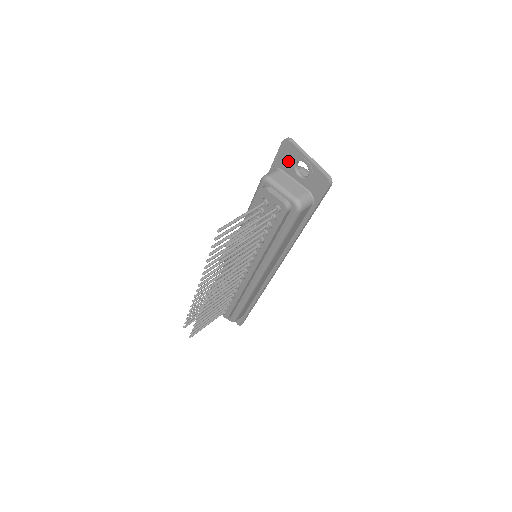
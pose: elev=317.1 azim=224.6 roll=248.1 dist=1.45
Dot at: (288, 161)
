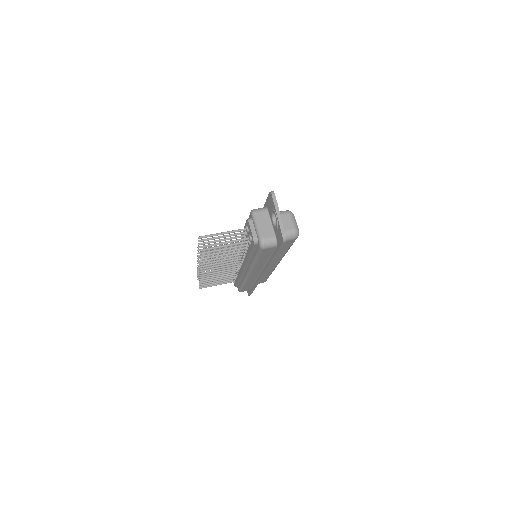
Dot at: (270, 208)
